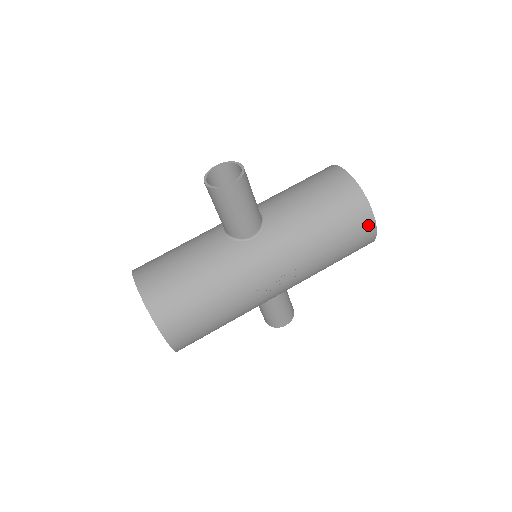
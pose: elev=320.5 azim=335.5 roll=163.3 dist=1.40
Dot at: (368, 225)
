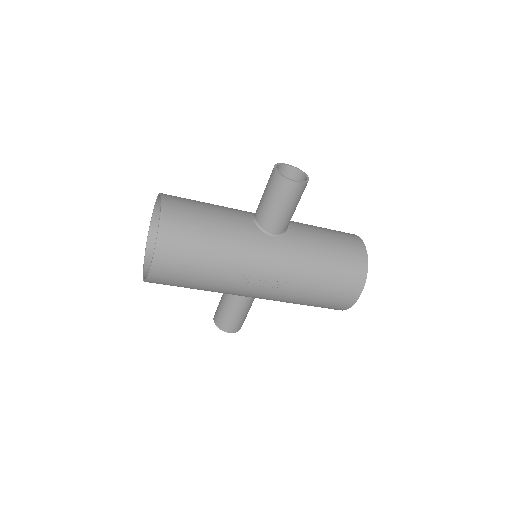
Dot at: (355, 291)
